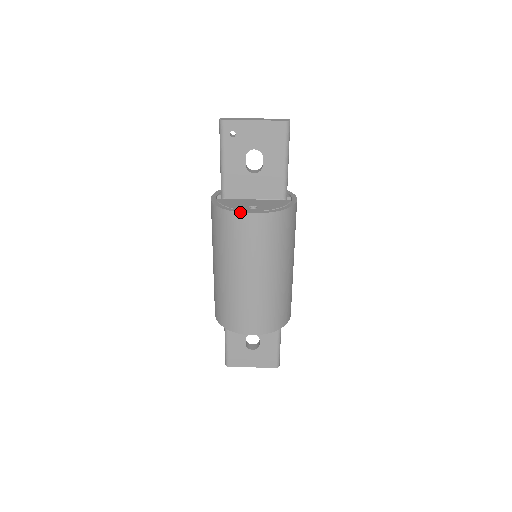
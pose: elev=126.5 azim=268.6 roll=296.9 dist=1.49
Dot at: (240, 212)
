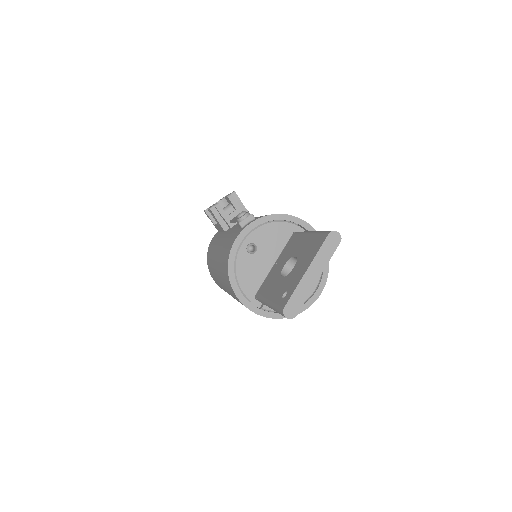
Dot at: occluded
